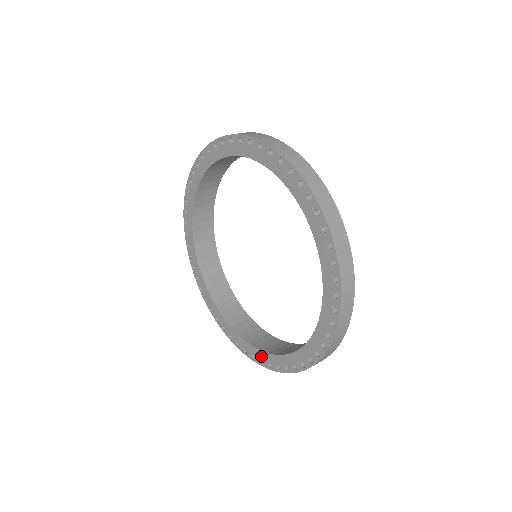
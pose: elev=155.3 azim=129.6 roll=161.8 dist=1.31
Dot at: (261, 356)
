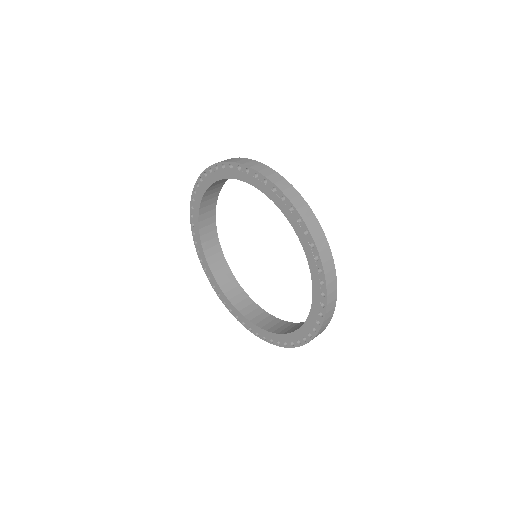
Dot at: (221, 294)
